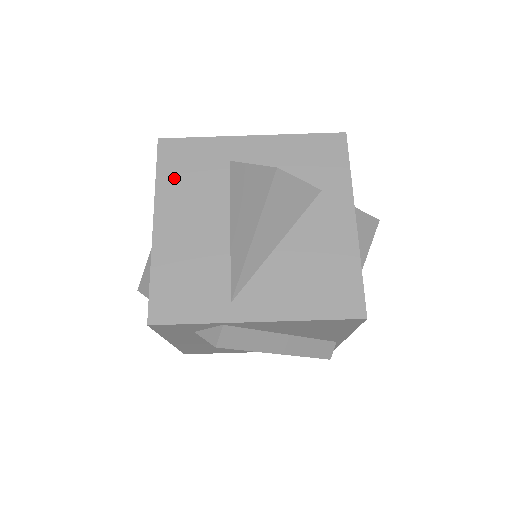
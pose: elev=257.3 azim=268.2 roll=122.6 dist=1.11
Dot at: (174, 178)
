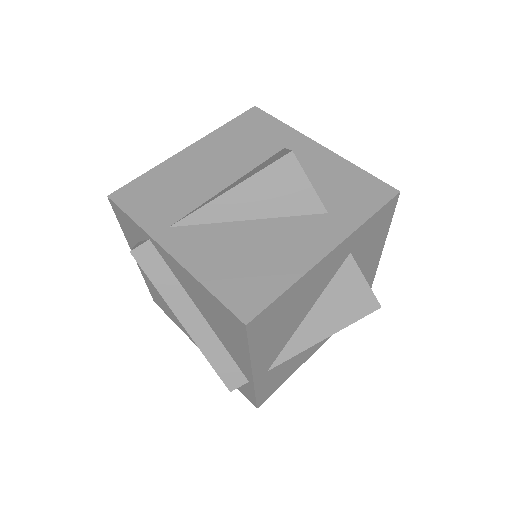
Dot at: (235, 132)
